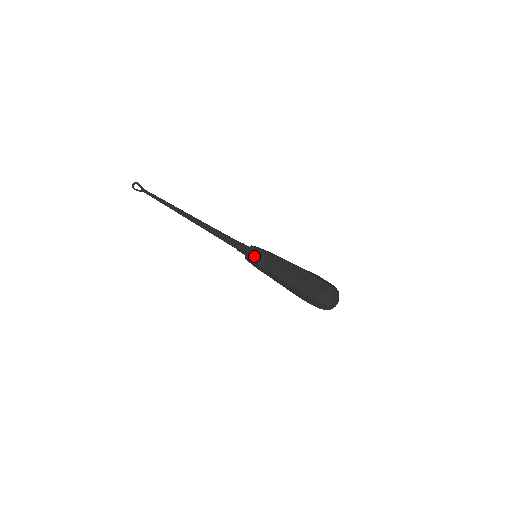
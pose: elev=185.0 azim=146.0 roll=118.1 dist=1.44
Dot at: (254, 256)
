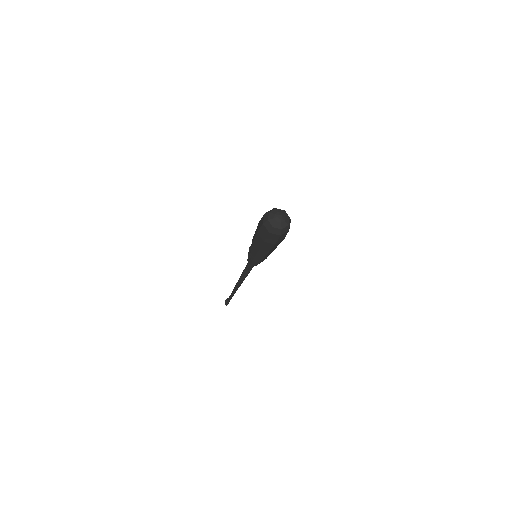
Dot at: occluded
